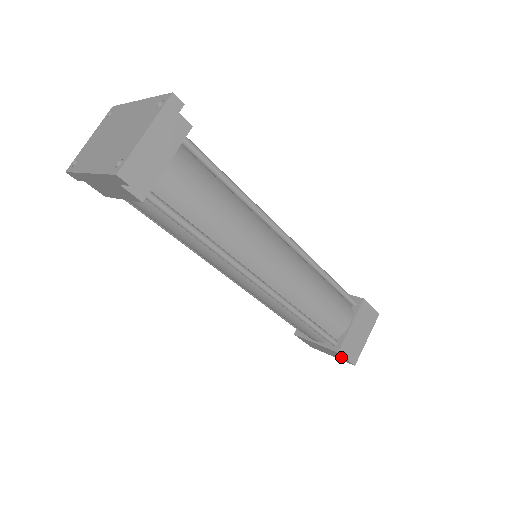
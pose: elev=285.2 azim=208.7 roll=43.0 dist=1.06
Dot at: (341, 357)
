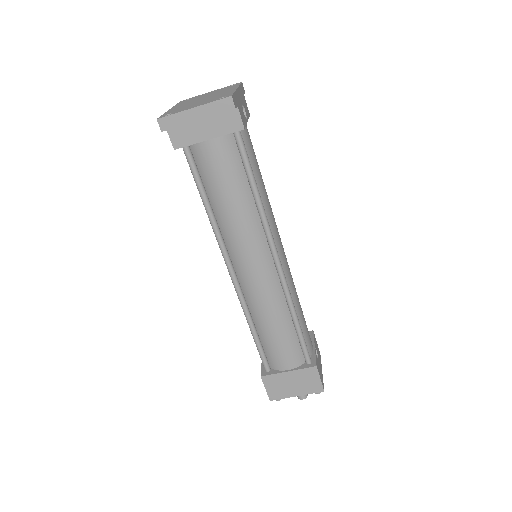
Dot at: occluded
